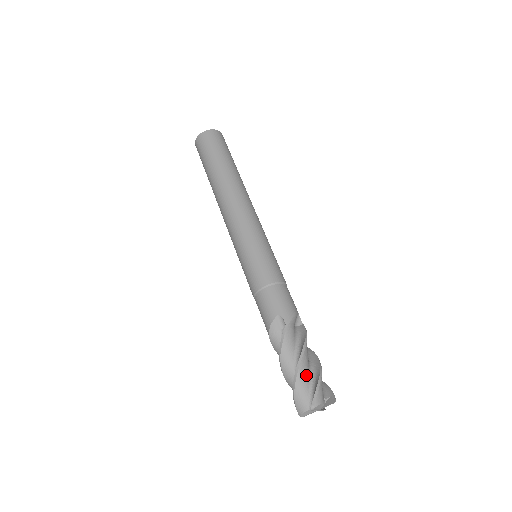
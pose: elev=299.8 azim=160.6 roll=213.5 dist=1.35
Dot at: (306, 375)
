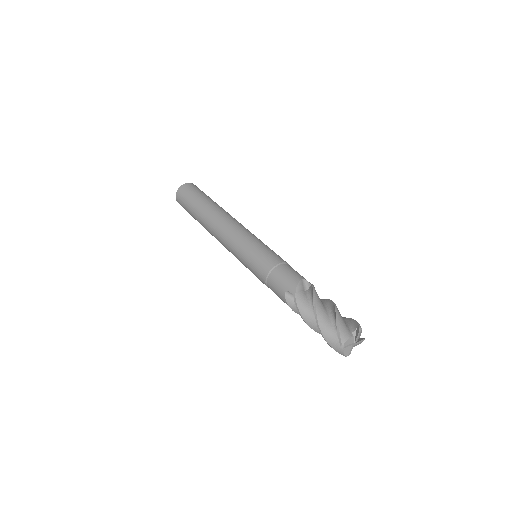
Dot at: occluded
